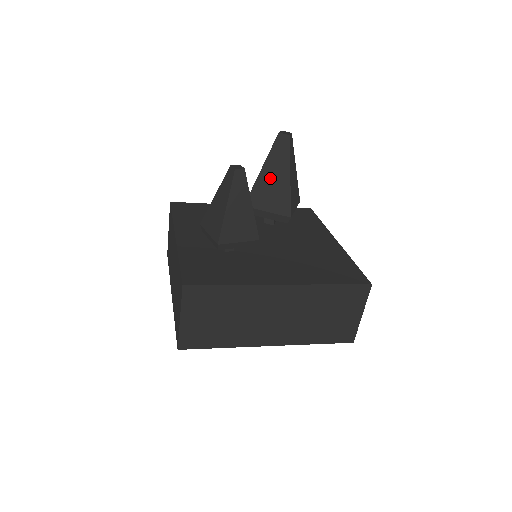
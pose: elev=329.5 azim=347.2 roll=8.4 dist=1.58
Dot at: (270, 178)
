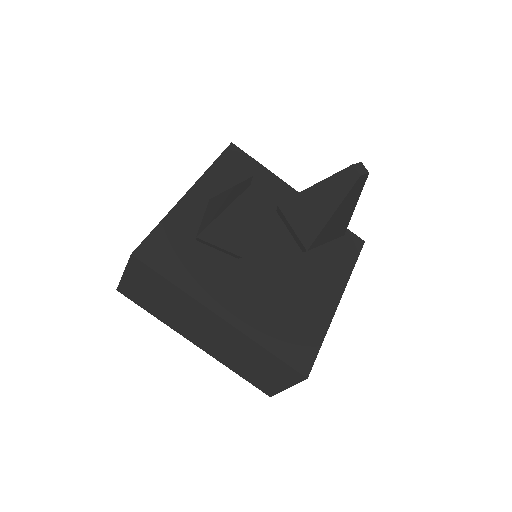
Dot at: (315, 200)
